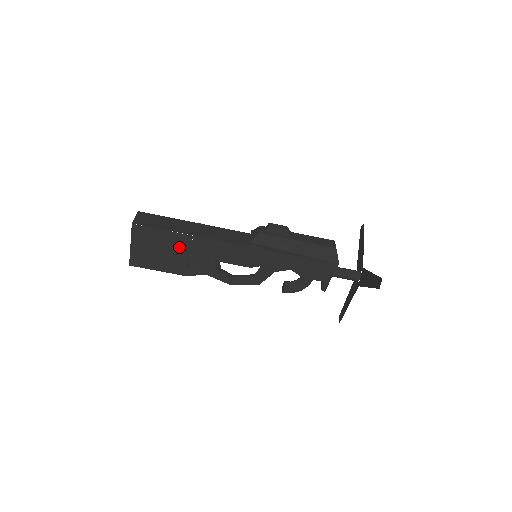
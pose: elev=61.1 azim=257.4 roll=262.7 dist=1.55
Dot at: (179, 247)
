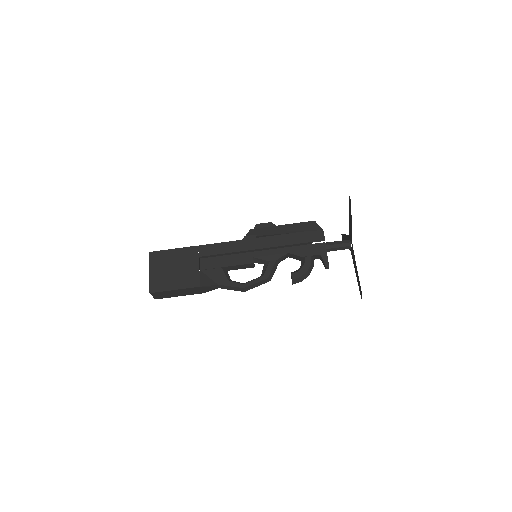
Dot at: (189, 260)
